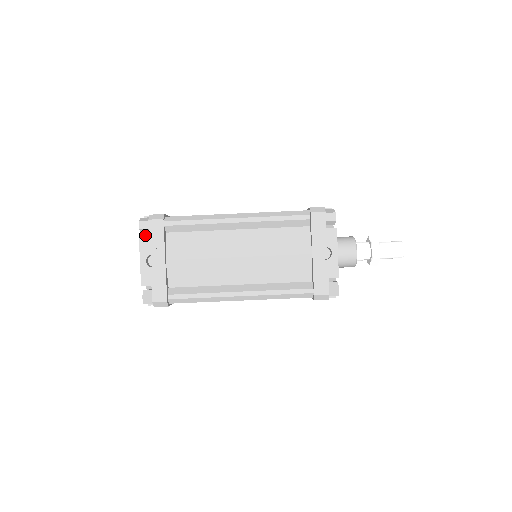
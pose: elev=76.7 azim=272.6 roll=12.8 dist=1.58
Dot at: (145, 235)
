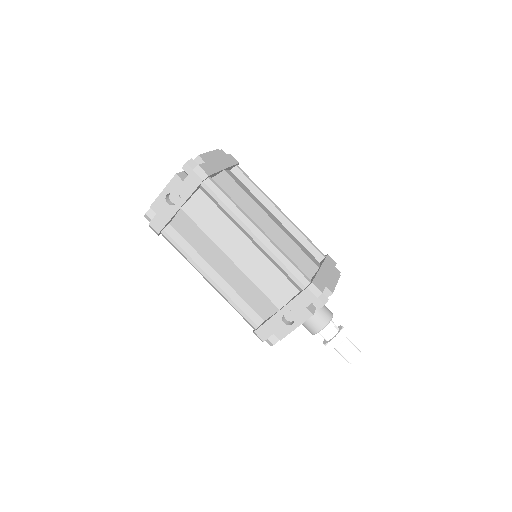
Dot at: occluded
